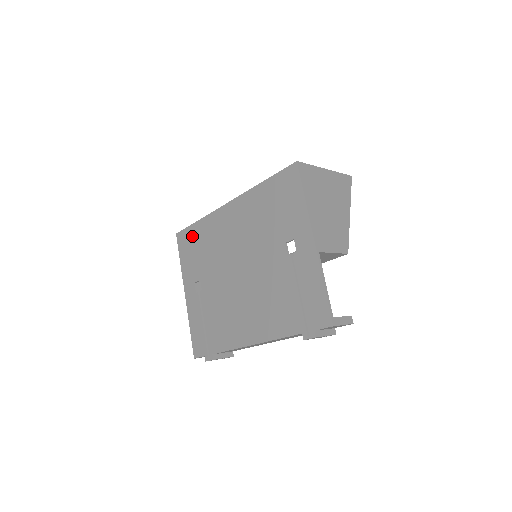
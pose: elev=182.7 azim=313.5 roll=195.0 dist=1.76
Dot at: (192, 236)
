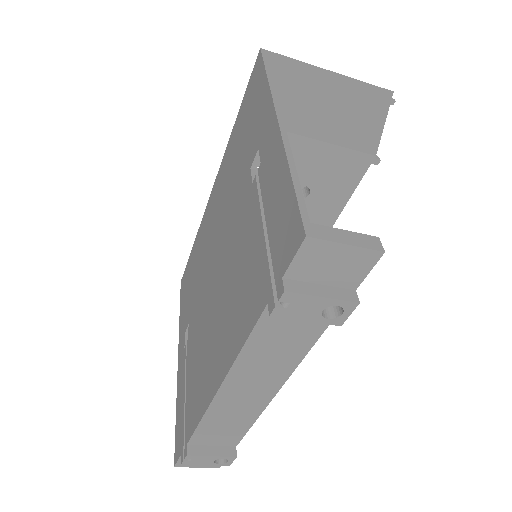
Dot at: (188, 269)
